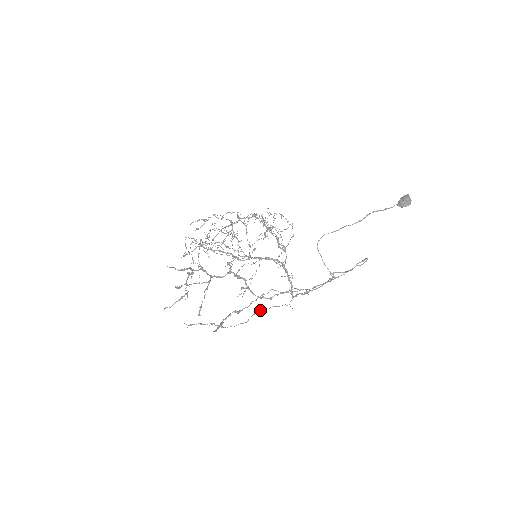
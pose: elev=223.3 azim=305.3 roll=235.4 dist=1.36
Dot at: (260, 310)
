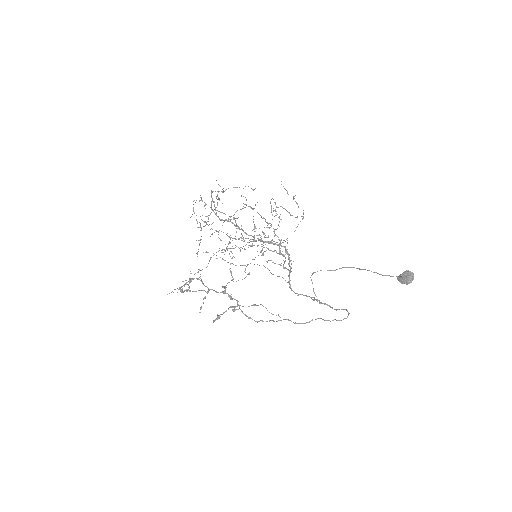
Dot at: (264, 266)
